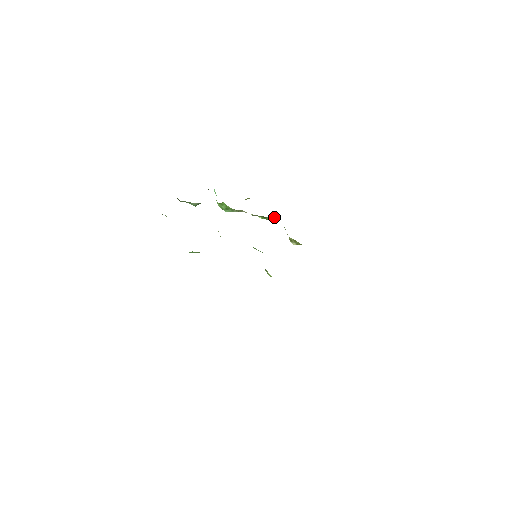
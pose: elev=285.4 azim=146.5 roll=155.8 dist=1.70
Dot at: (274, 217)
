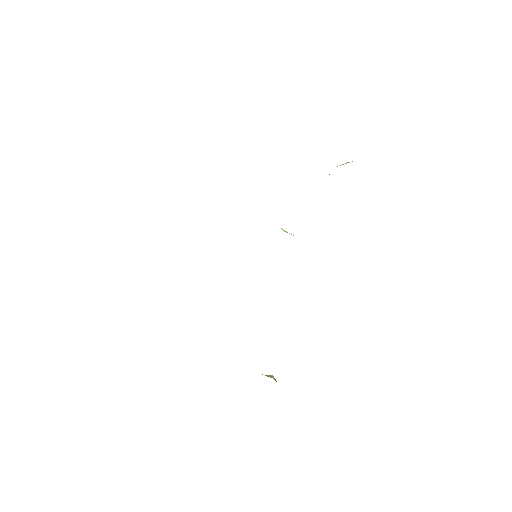
Dot at: occluded
